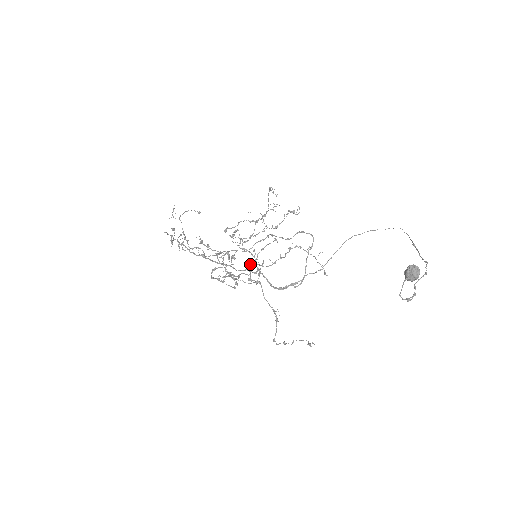
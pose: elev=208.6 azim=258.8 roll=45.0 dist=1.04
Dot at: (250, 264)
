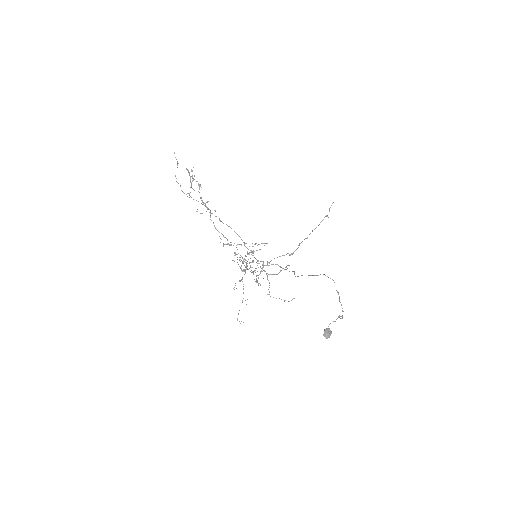
Dot at: (257, 281)
